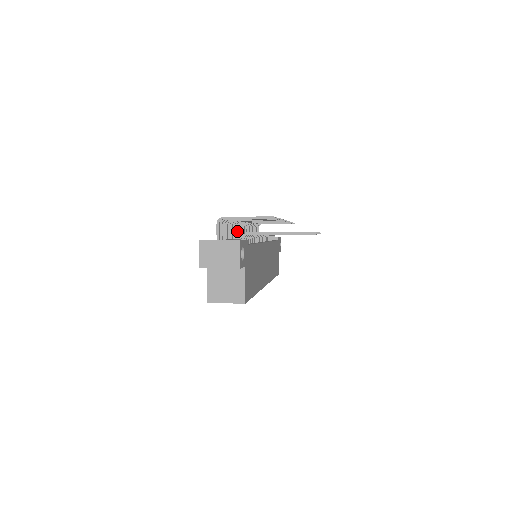
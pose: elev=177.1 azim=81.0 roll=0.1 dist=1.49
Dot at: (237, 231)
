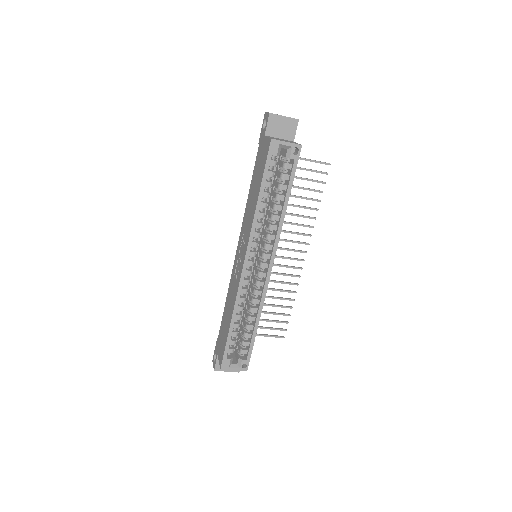
Dot at: occluded
